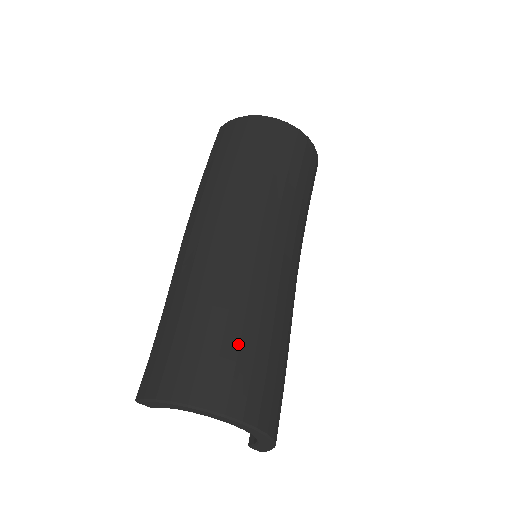
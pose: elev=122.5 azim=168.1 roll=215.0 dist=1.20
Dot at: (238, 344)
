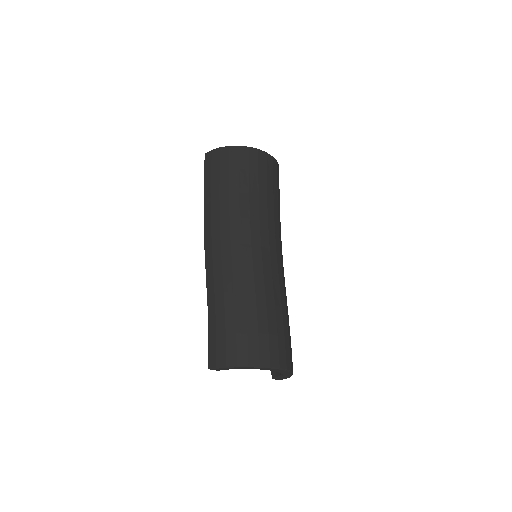
Dot at: (267, 323)
